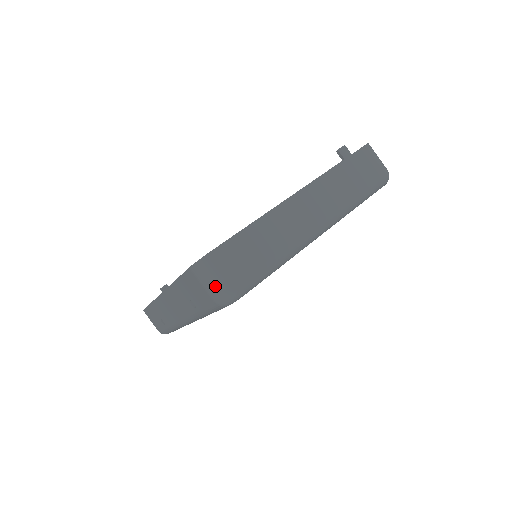
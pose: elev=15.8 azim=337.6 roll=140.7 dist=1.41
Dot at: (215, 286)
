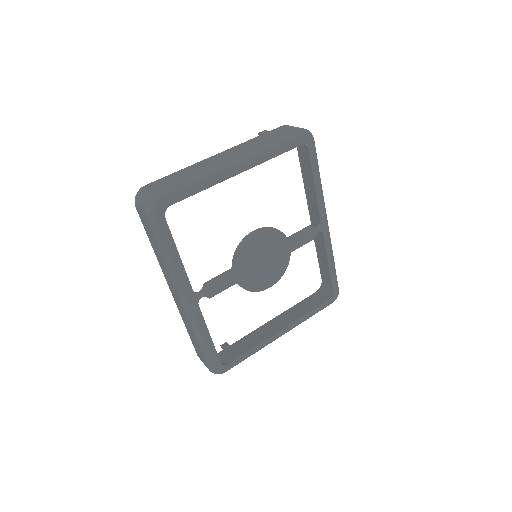
Dot at: (142, 202)
